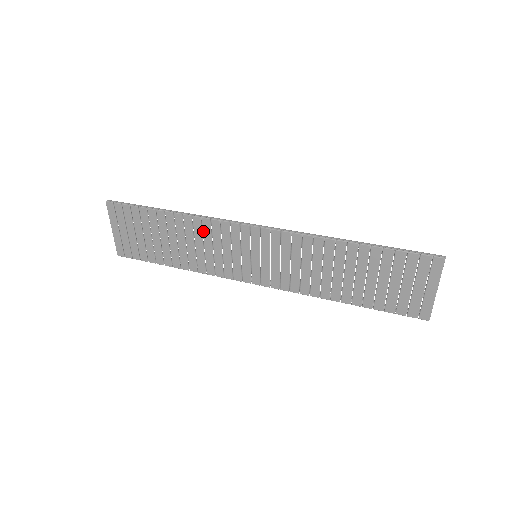
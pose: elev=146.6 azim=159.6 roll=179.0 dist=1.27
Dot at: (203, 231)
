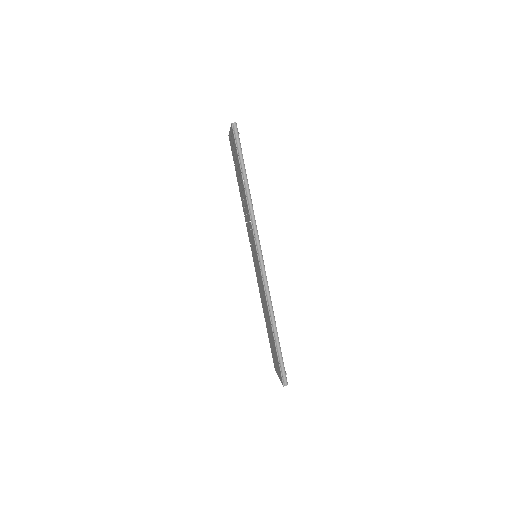
Dot at: (248, 214)
